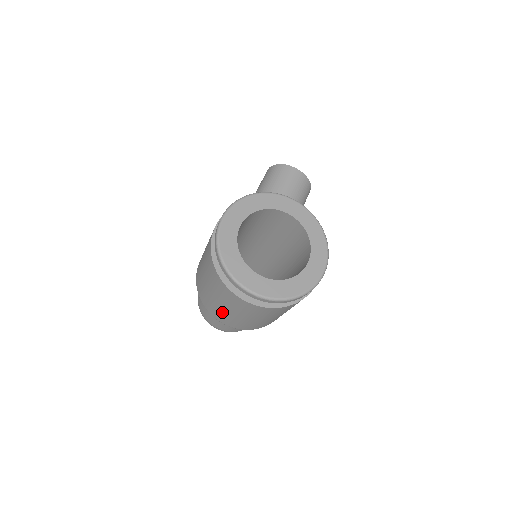
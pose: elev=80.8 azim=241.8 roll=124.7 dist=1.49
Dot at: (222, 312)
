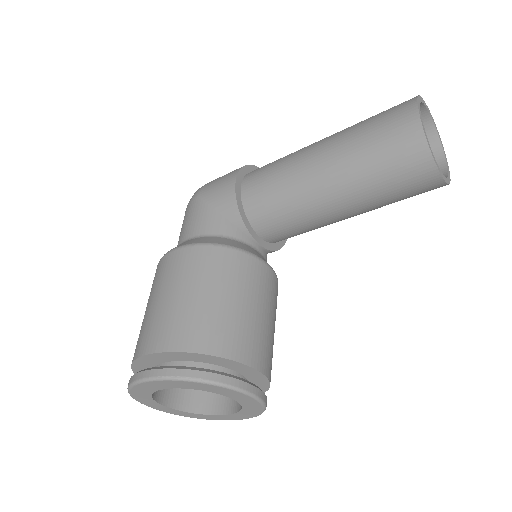
Dot at: occluded
